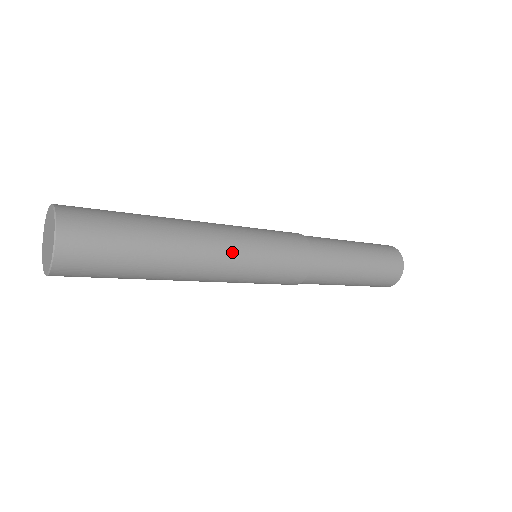
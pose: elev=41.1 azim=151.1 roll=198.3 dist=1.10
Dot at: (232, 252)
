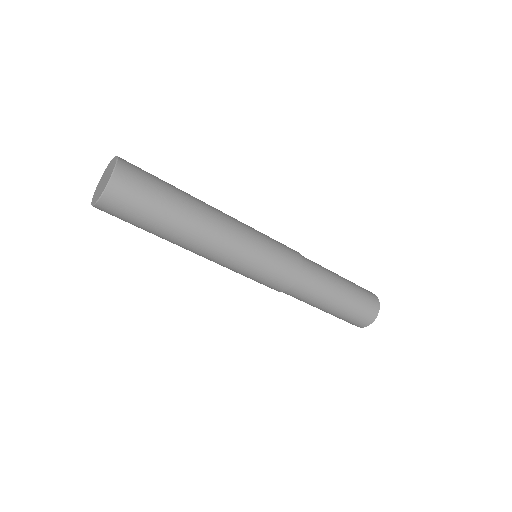
Dot at: (240, 232)
